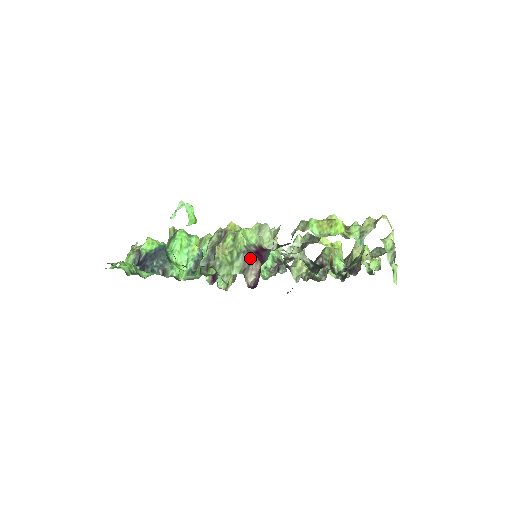
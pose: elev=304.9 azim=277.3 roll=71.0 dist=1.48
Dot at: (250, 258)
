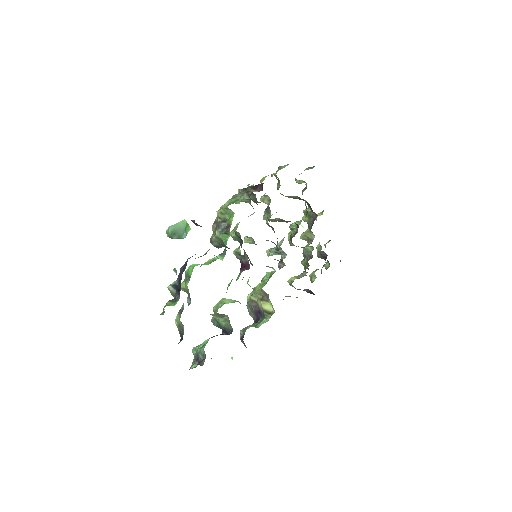
Dot at: (242, 192)
